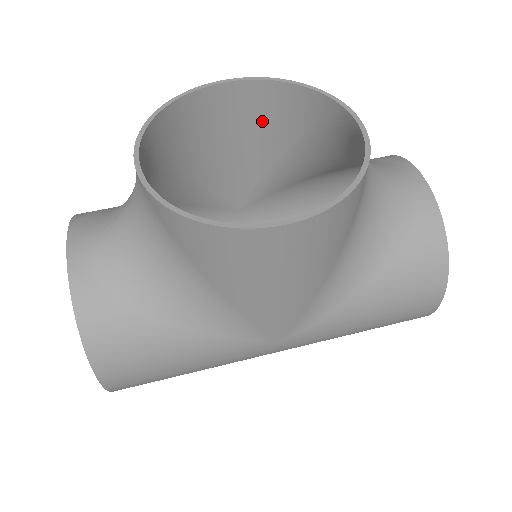
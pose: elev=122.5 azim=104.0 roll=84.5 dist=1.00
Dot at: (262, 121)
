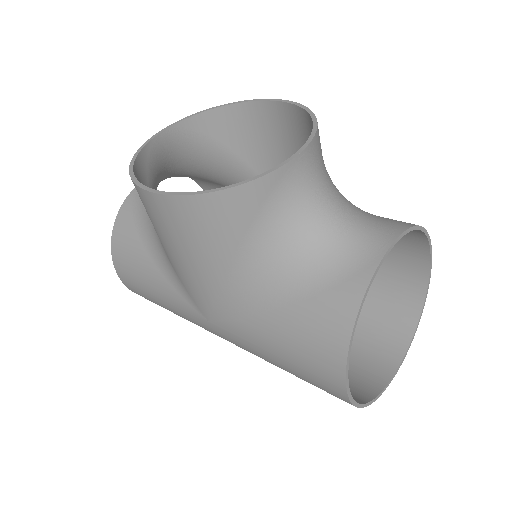
Dot at: (302, 144)
